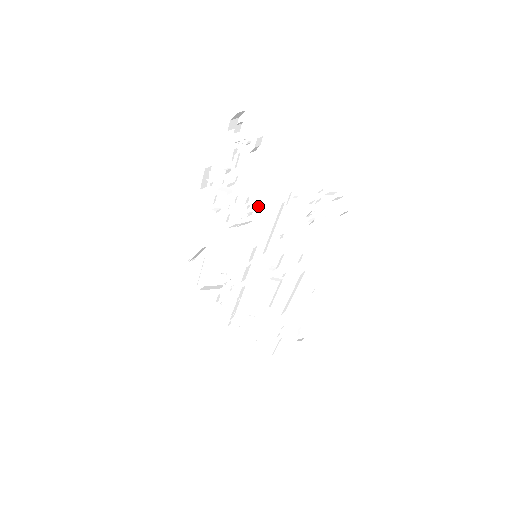
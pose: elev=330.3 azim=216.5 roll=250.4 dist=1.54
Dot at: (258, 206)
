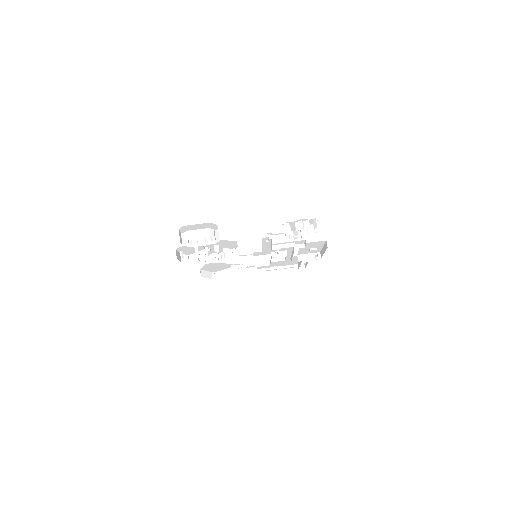
Dot at: (236, 243)
